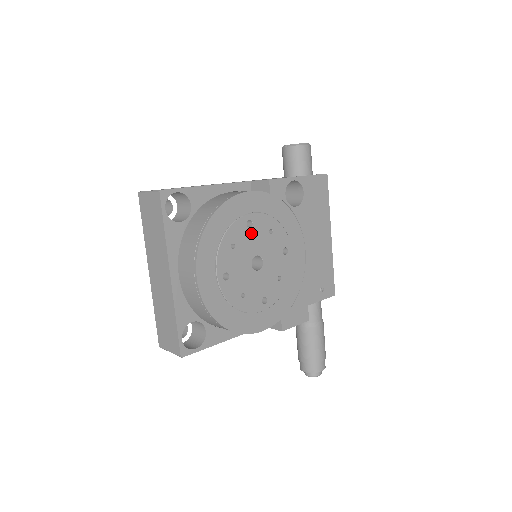
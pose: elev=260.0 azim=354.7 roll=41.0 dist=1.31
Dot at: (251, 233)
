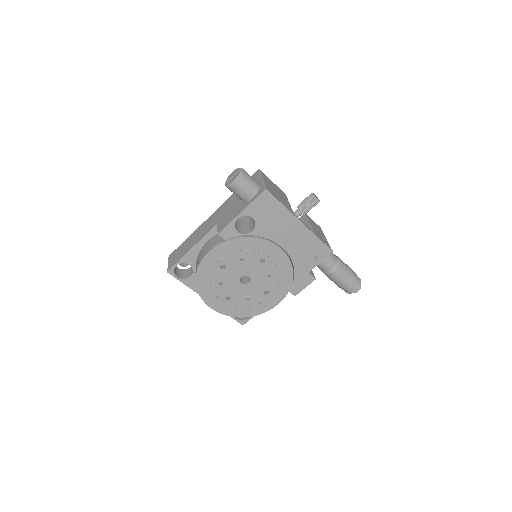
Dot at: (228, 270)
